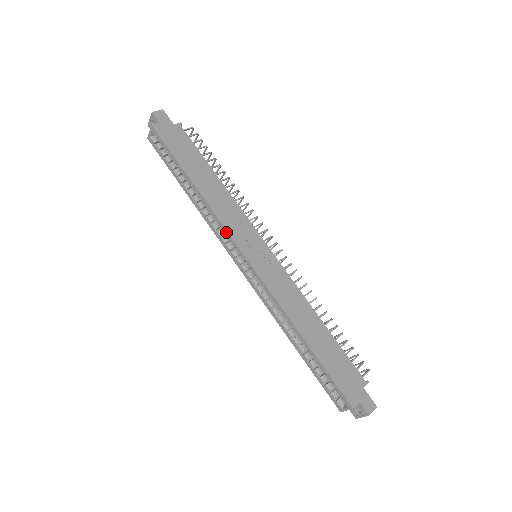
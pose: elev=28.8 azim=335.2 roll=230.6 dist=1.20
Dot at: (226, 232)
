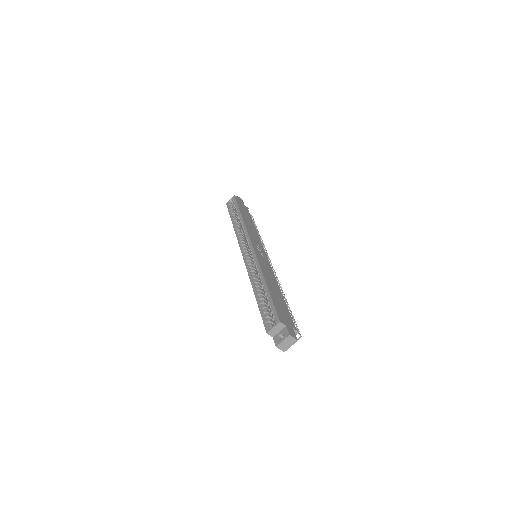
Dot at: (247, 233)
